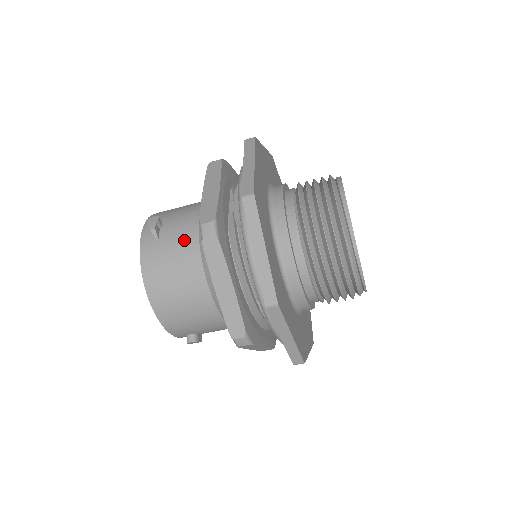
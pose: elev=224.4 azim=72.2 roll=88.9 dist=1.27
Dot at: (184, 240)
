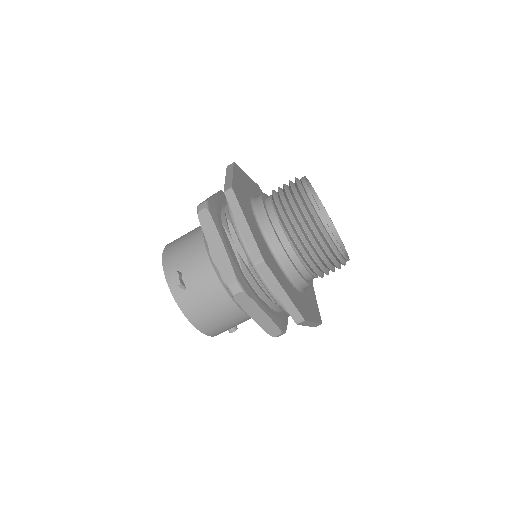
Dot at: (208, 285)
